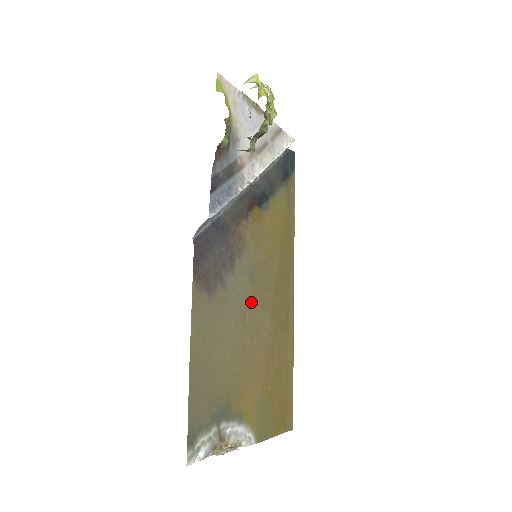
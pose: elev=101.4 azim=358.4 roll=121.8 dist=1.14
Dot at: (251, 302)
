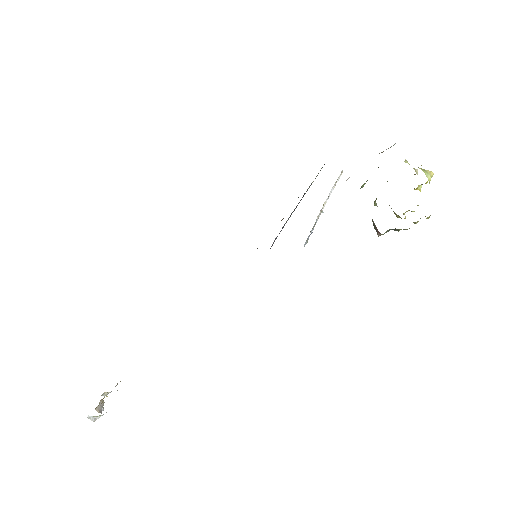
Dot at: occluded
